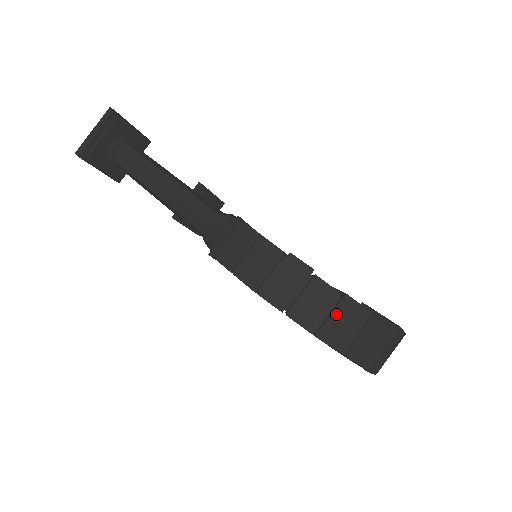
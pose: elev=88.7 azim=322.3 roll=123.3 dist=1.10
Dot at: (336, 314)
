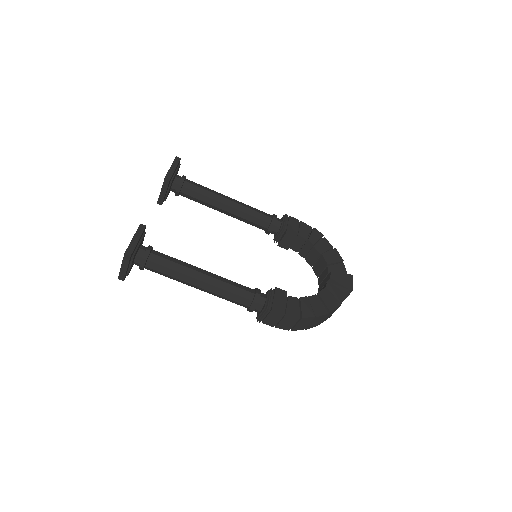
Dot at: occluded
